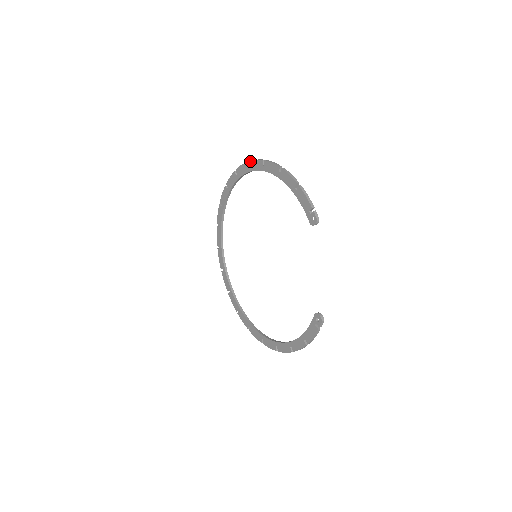
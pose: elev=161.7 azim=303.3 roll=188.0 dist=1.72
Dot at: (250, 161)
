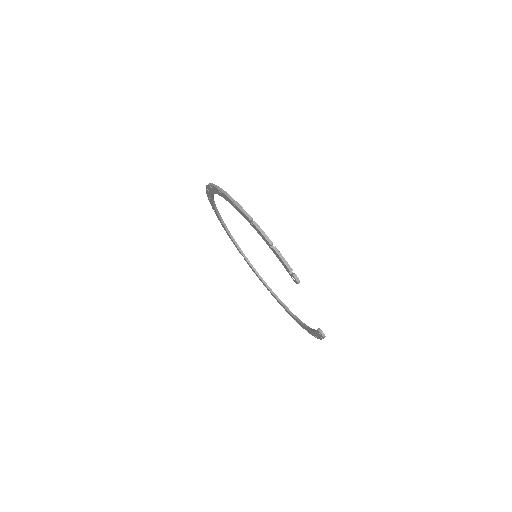
Dot at: (220, 191)
